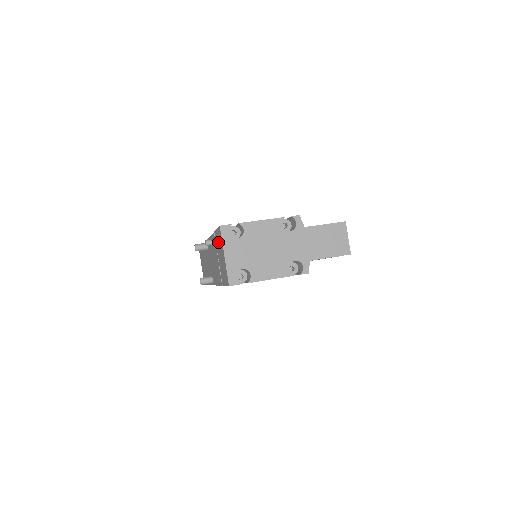
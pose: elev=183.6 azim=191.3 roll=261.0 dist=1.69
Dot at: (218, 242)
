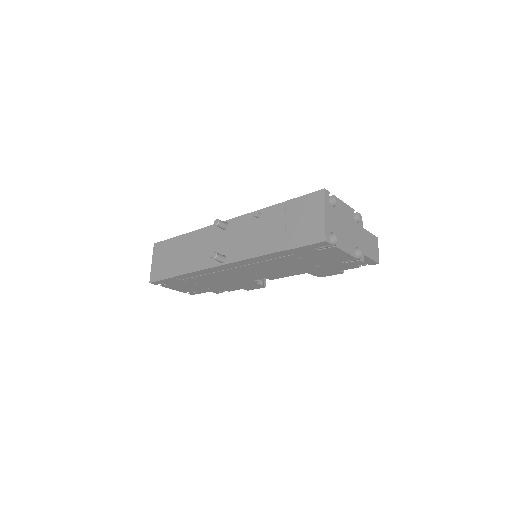
Dot at: (302, 207)
